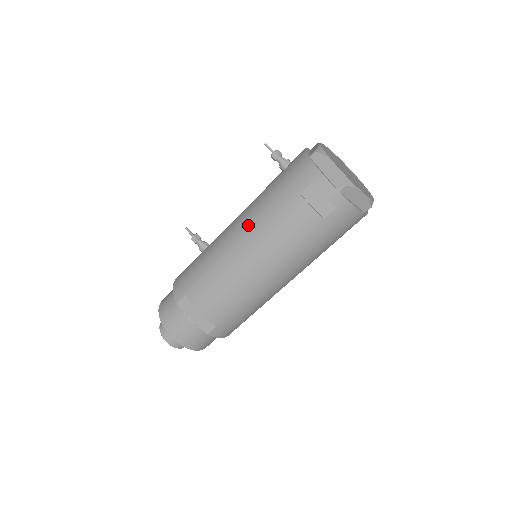
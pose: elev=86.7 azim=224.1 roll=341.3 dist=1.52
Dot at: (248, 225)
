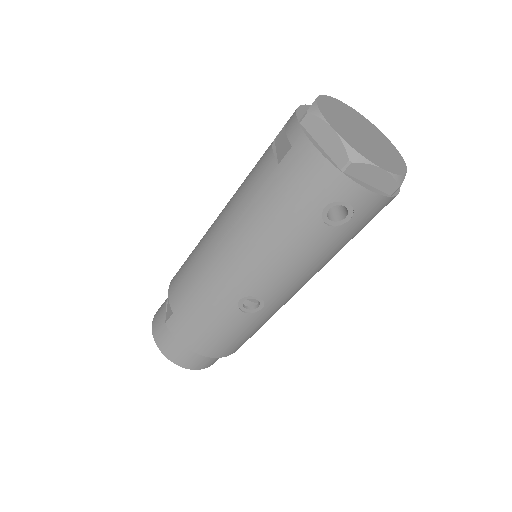
Dot at: occluded
